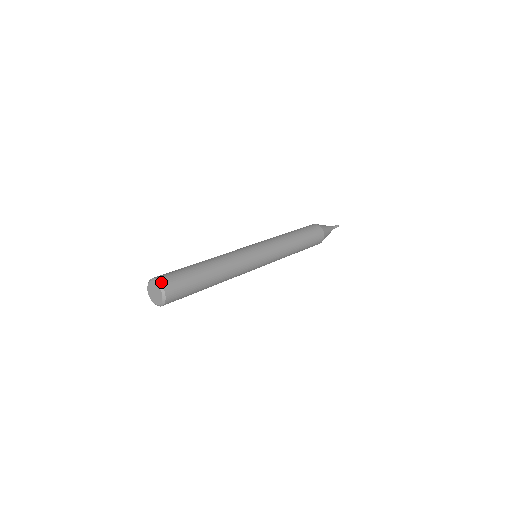
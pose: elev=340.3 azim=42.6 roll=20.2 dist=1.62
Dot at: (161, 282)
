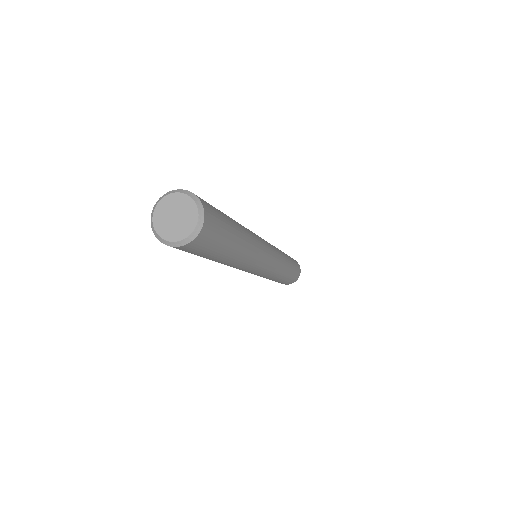
Dot at: (172, 191)
